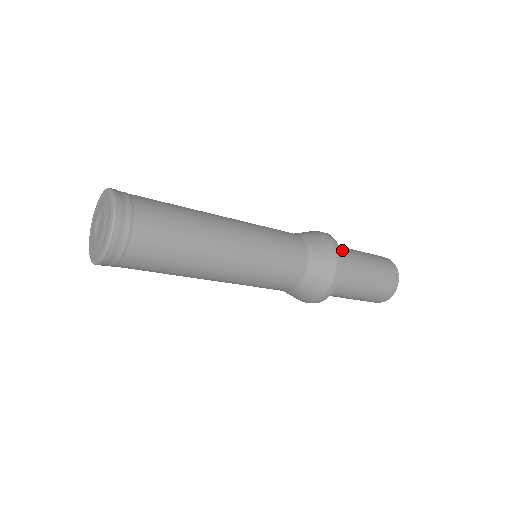
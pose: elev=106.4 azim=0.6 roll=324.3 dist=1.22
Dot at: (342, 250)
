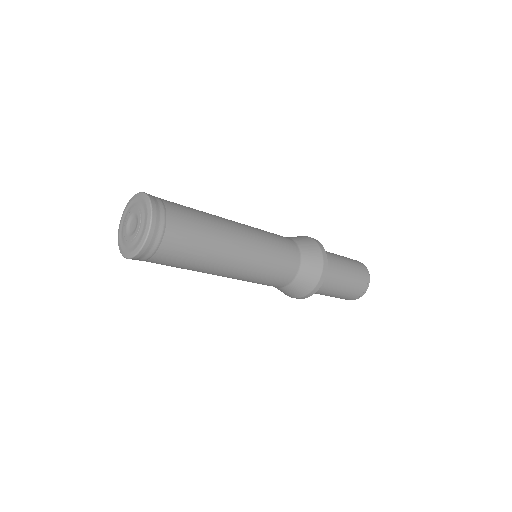
Dot at: (330, 269)
